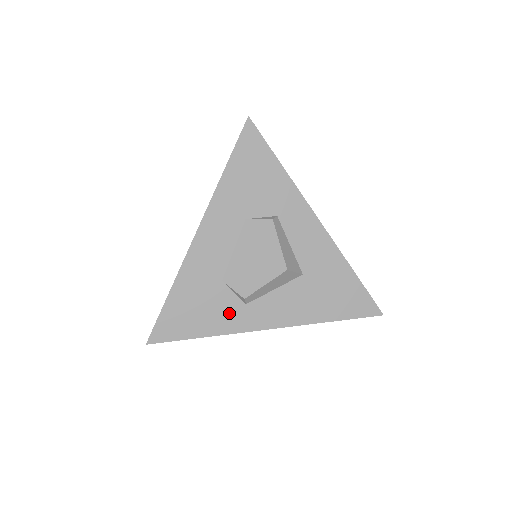
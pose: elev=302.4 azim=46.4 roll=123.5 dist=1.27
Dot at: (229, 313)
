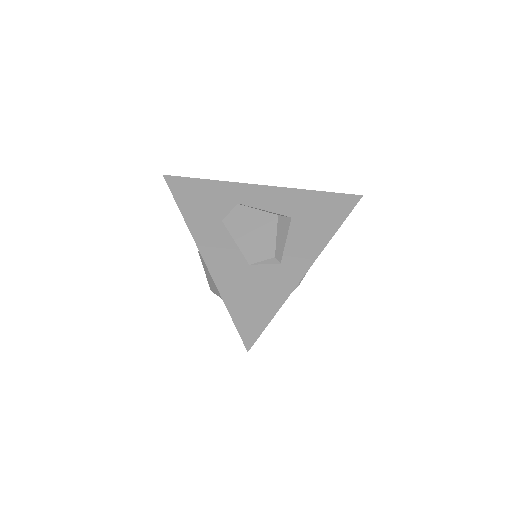
Dot at: (277, 279)
